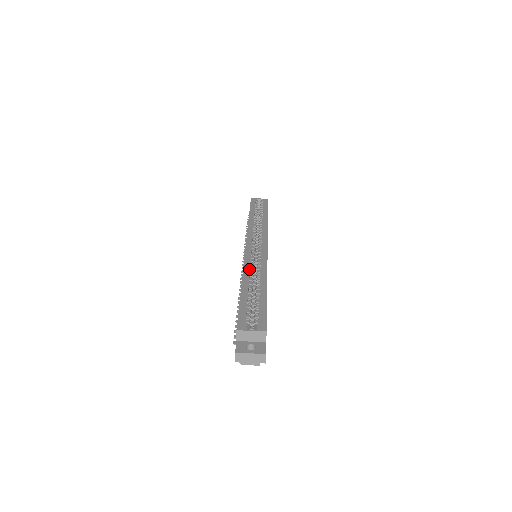
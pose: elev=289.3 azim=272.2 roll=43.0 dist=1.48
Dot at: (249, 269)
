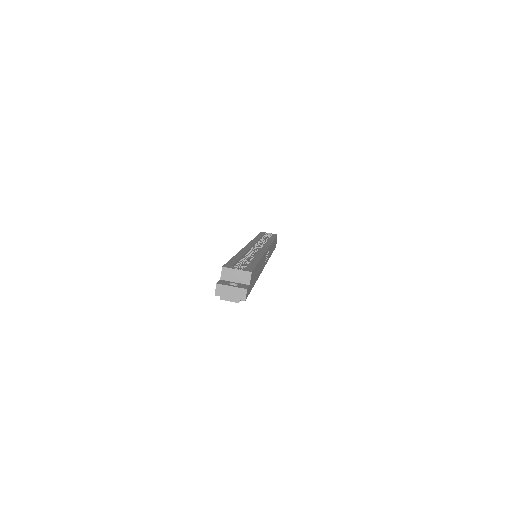
Dot at: (246, 251)
